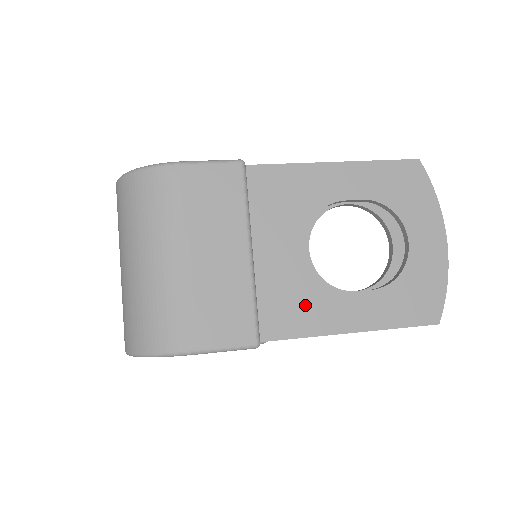
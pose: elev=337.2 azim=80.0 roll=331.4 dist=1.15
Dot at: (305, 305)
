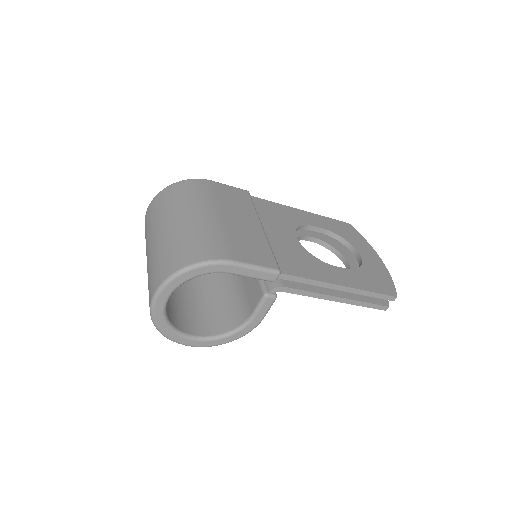
Dot at: (305, 263)
